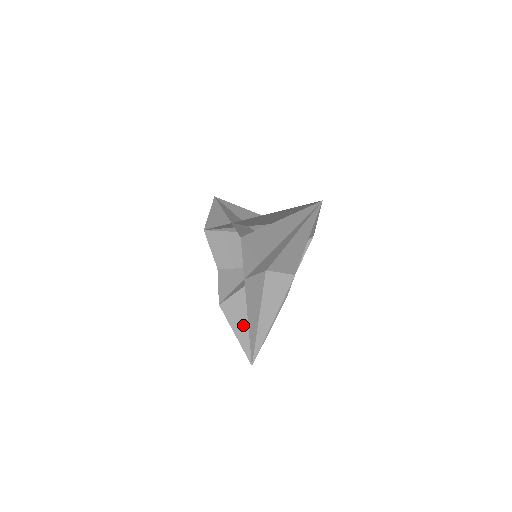
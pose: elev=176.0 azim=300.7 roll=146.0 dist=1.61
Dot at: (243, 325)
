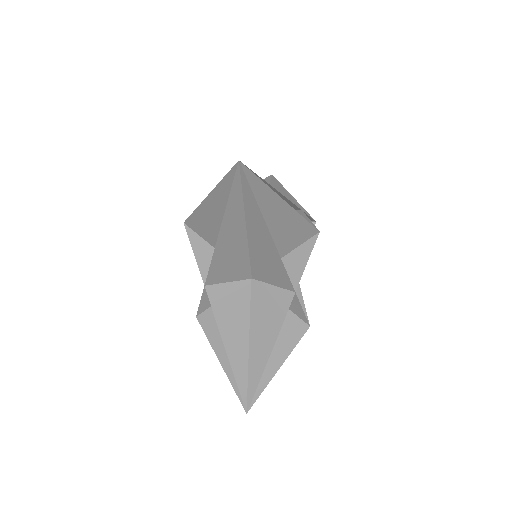
Dot at: occluded
